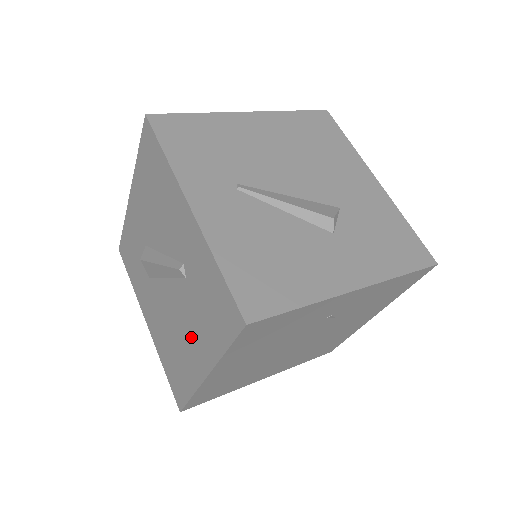
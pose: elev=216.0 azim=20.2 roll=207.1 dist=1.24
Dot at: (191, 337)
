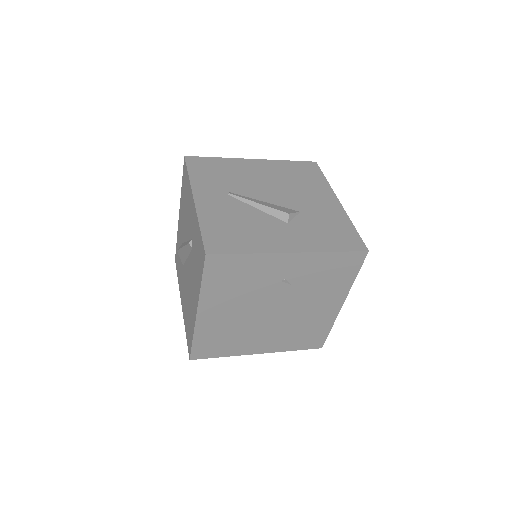
Dot at: (193, 290)
